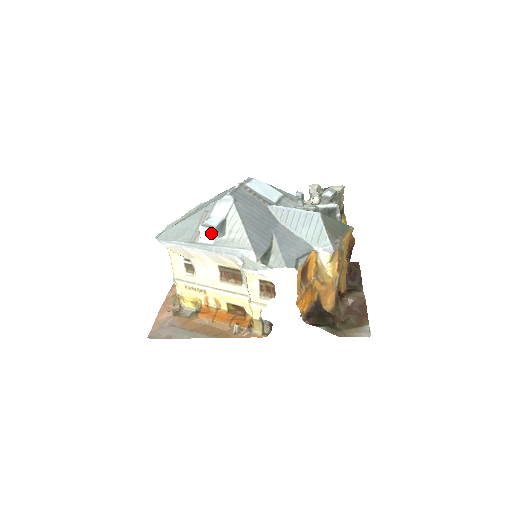
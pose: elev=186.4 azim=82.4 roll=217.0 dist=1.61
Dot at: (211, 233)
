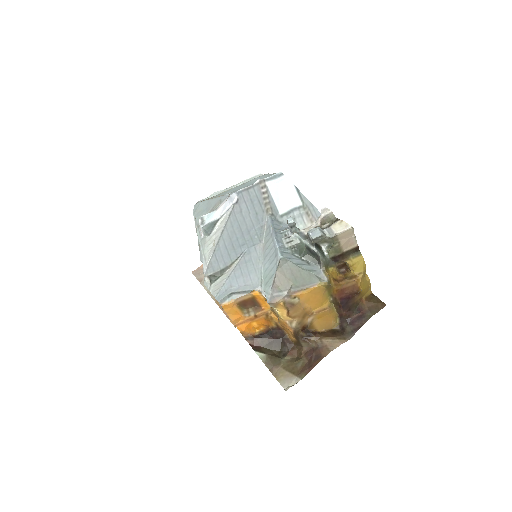
Dot at: (201, 229)
